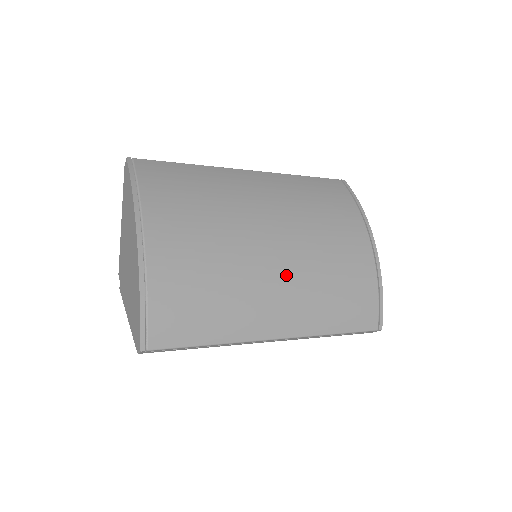
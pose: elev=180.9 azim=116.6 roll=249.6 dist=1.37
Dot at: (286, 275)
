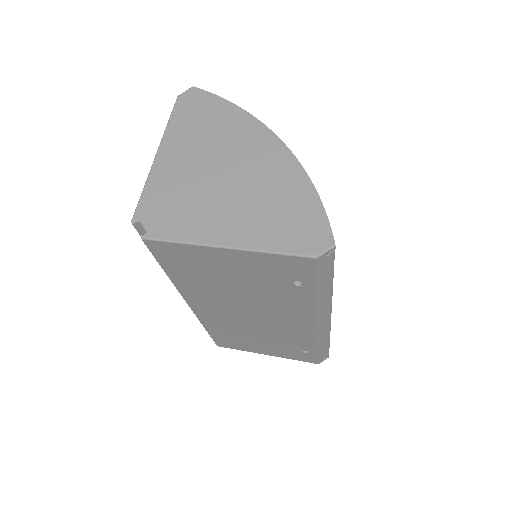
Dot at: occluded
